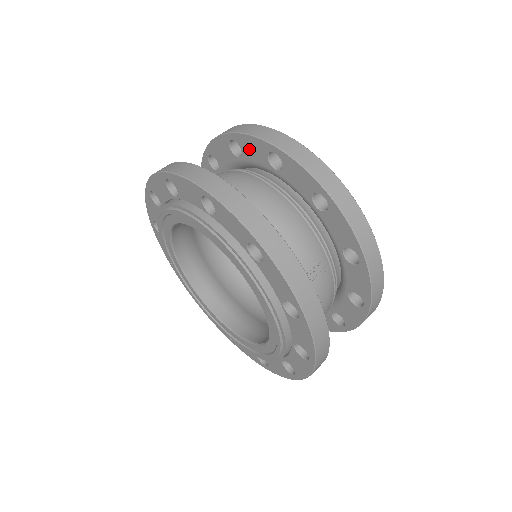
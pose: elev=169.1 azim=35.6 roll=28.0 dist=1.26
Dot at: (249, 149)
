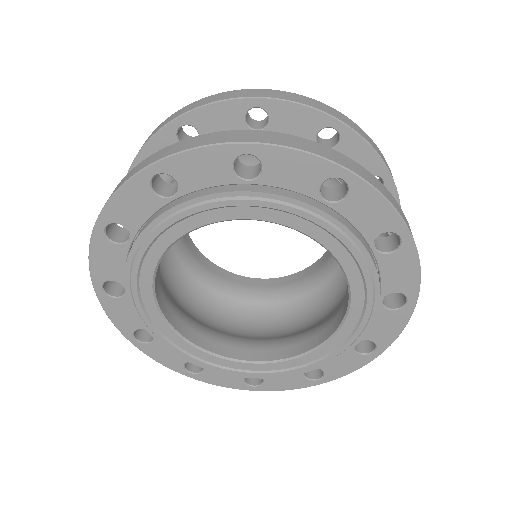
Dot at: (213, 124)
